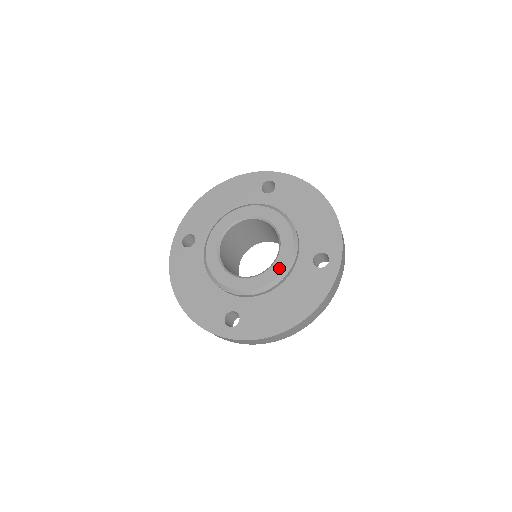
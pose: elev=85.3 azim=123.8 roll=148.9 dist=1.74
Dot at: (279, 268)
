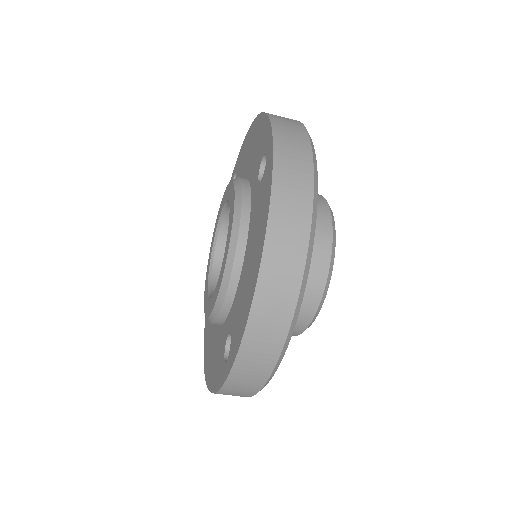
Dot at: (229, 230)
